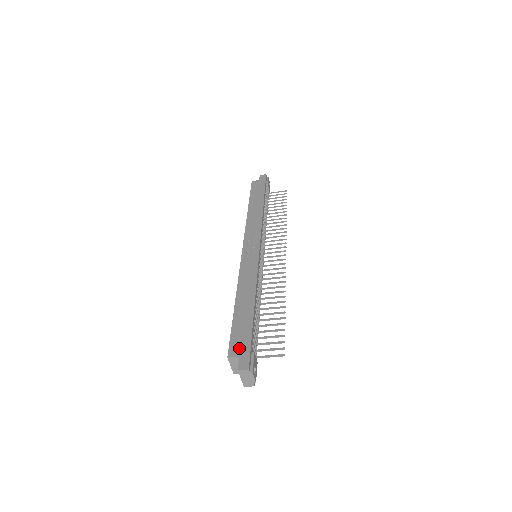
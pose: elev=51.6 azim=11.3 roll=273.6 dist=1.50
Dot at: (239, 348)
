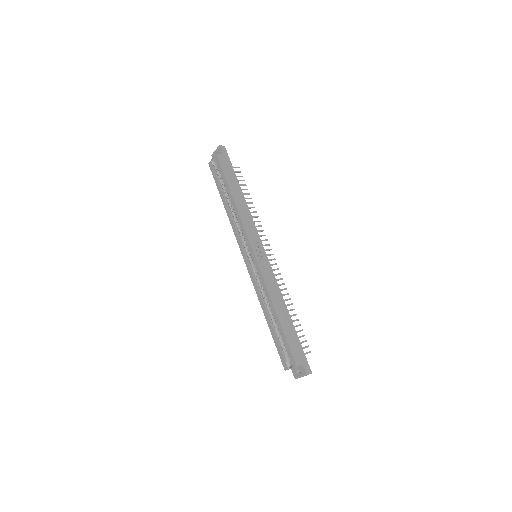
Dot at: (300, 357)
